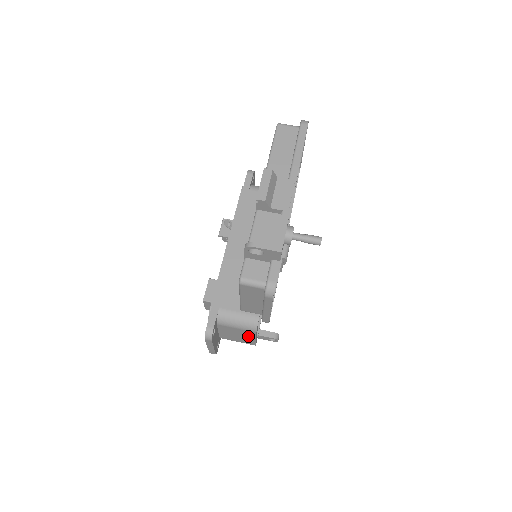
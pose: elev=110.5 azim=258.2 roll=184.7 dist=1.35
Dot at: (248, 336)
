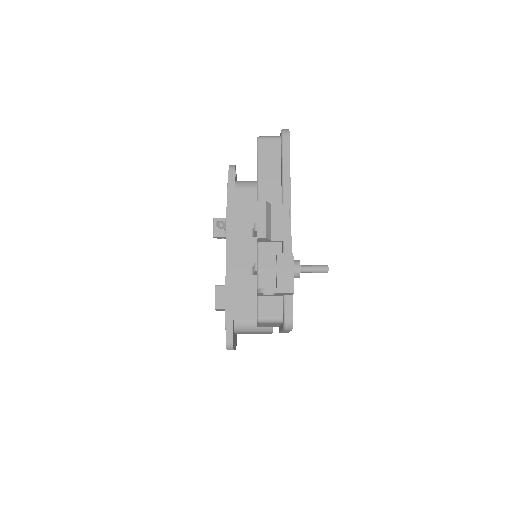
Dot at: occluded
